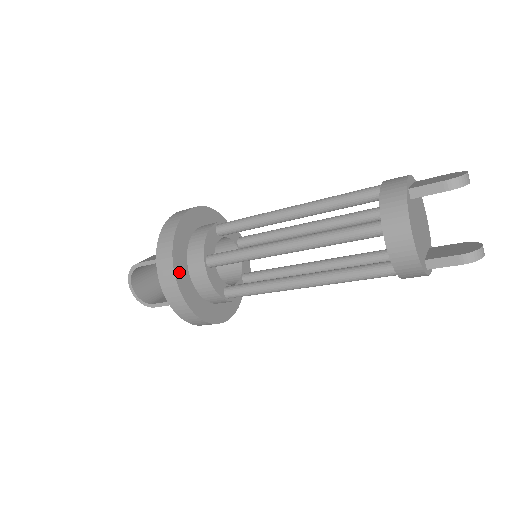
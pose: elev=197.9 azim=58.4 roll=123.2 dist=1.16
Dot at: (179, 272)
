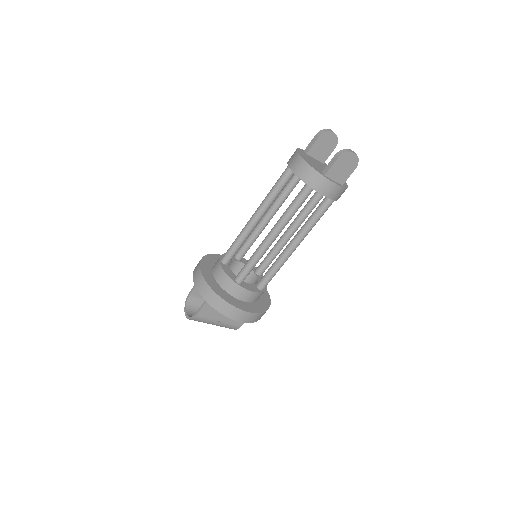
Dot at: (204, 268)
